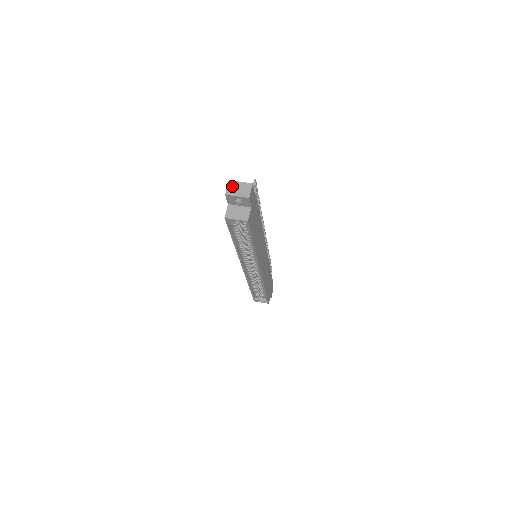
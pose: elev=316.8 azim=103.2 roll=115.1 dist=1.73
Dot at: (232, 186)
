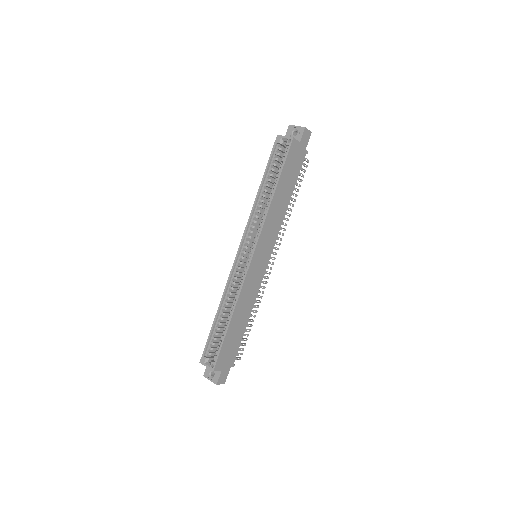
Dot at: occluded
